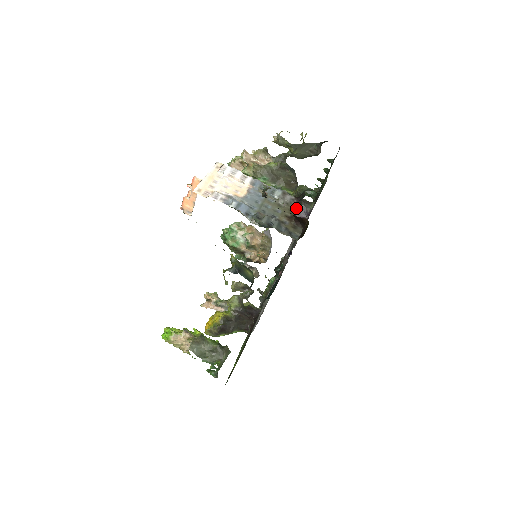
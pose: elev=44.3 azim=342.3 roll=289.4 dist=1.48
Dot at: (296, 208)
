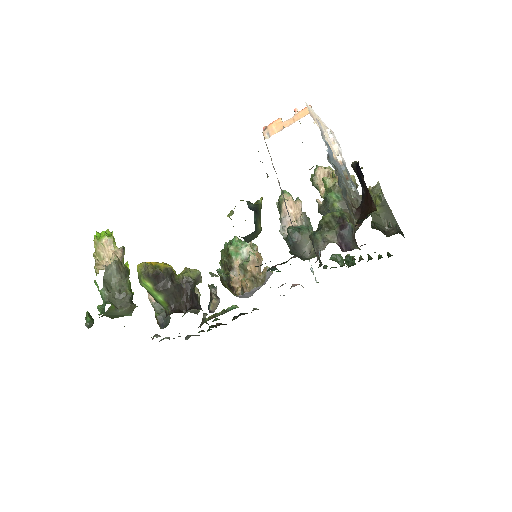
Dot at: occluded
